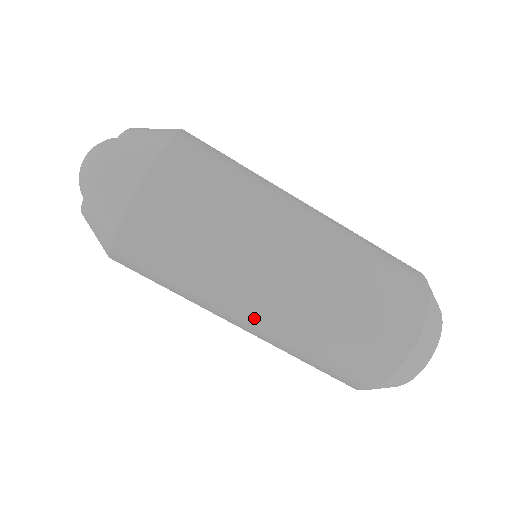
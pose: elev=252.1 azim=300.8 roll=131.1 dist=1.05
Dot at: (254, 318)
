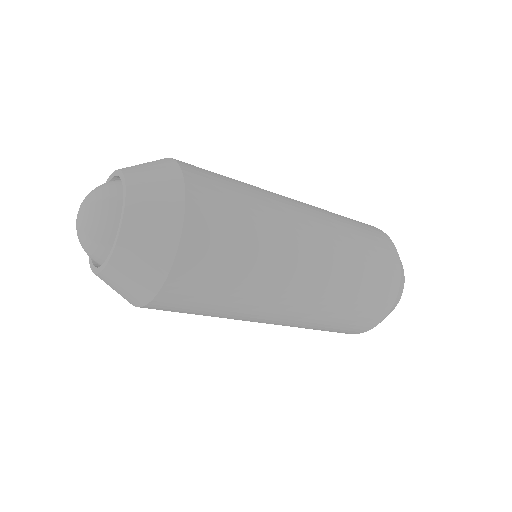
Dot at: occluded
